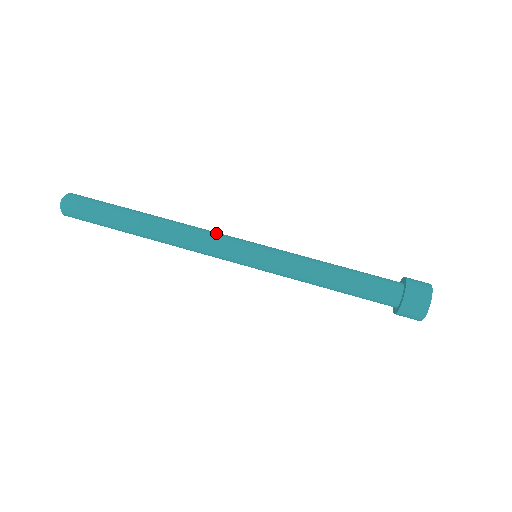
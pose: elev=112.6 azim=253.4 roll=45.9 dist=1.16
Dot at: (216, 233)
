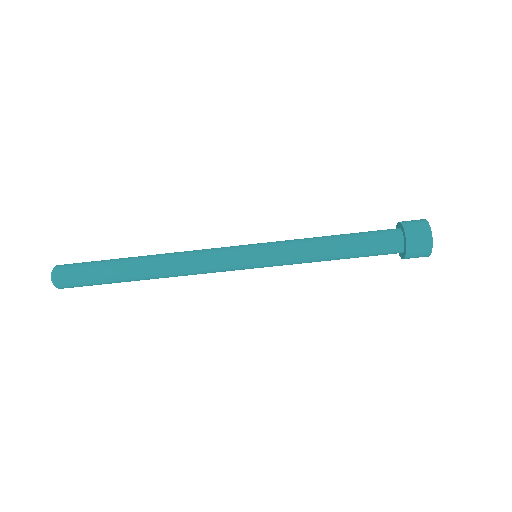
Dot at: (210, 258)
